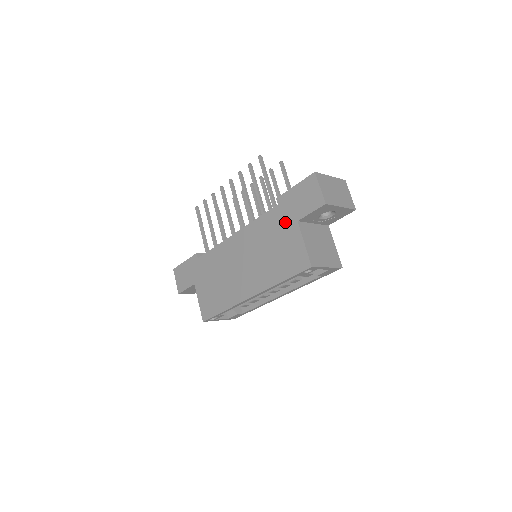
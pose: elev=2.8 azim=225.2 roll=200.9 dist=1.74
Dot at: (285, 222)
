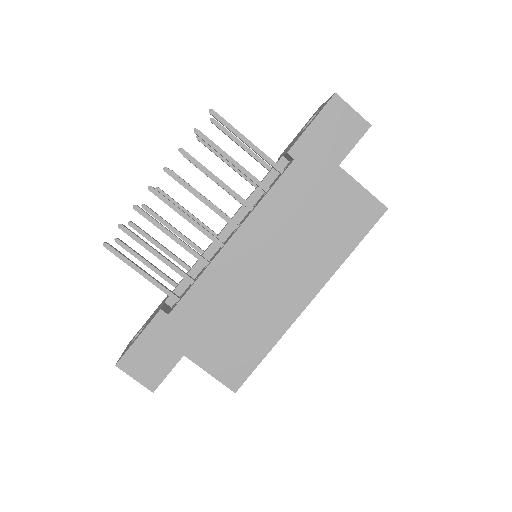
Dot at: (319, 176)
